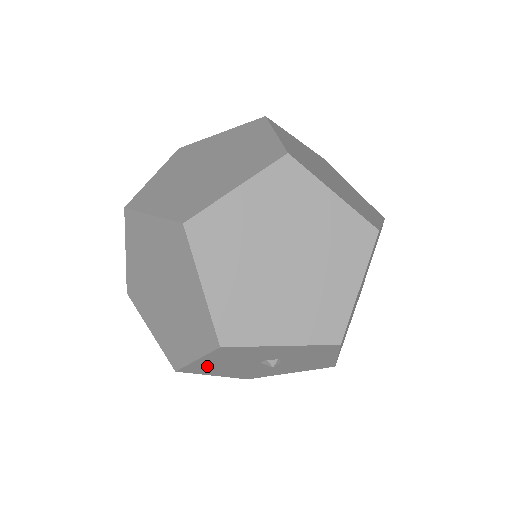
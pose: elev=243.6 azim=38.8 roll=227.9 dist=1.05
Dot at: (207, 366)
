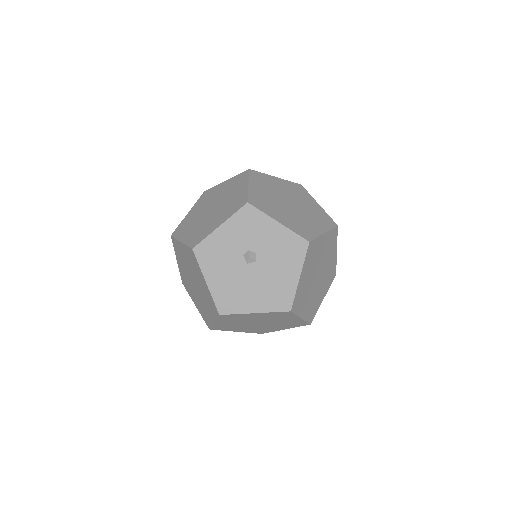
Dot at: (225, 291)
